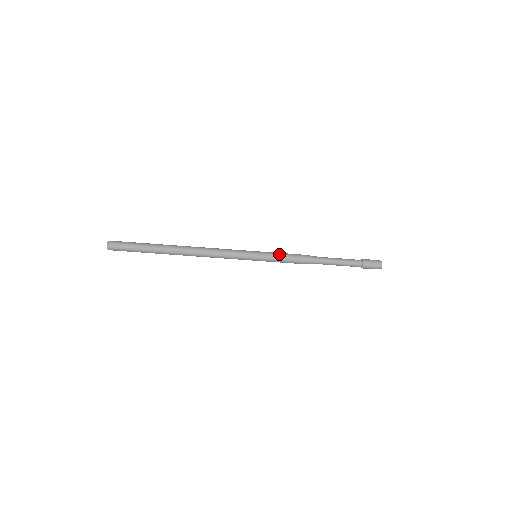
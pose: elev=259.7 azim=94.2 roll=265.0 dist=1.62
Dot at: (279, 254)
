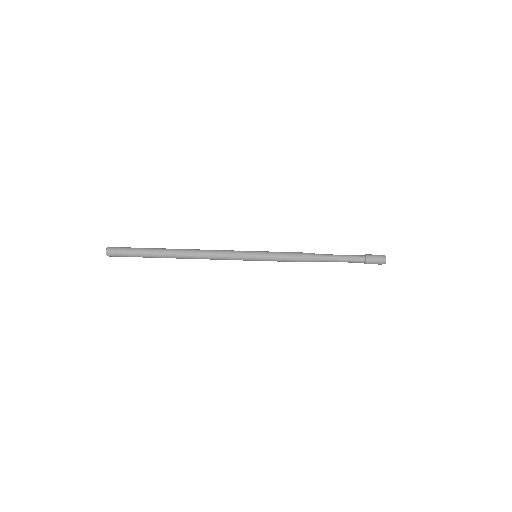
Dot at: (279, 252)
